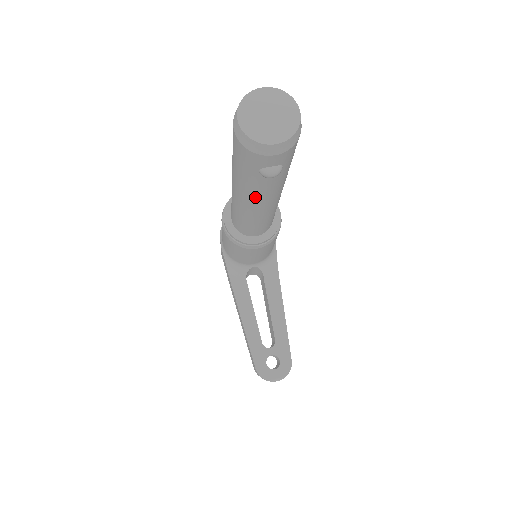
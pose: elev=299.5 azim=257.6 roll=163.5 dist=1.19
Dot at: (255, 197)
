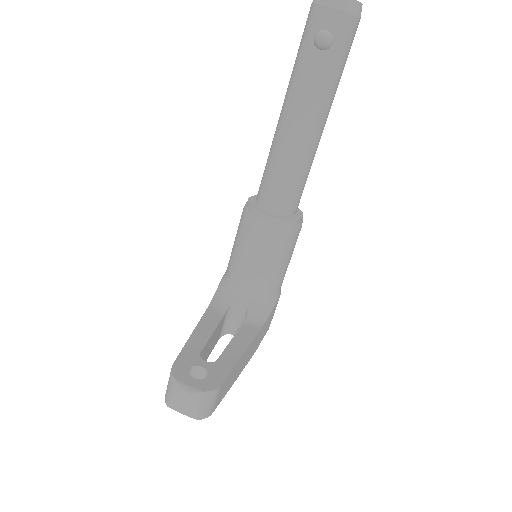
Dot at: (297, 97)
